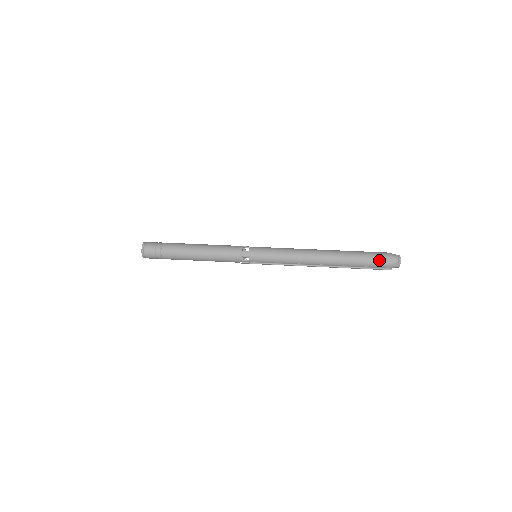
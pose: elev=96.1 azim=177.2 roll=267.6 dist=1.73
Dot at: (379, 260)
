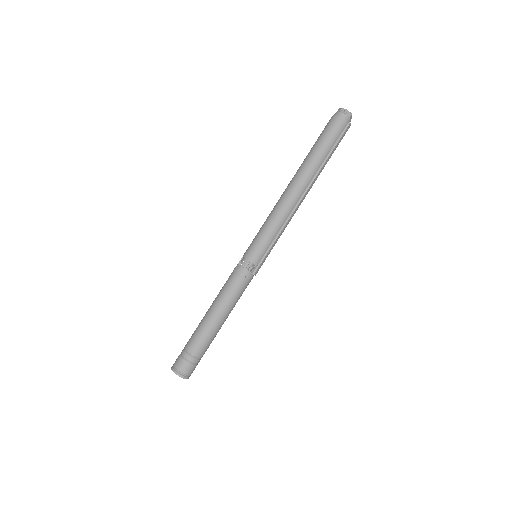
Dot at: (331, 129)
